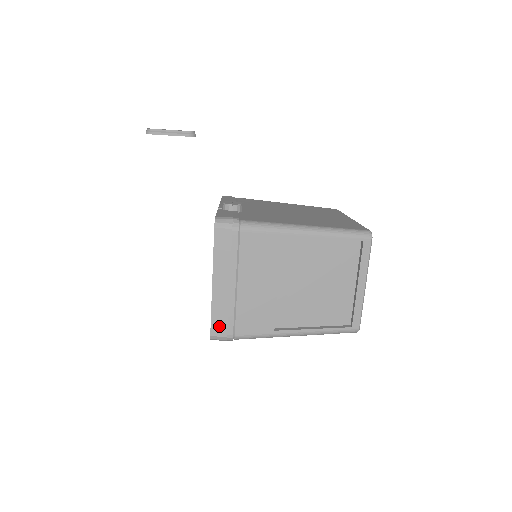
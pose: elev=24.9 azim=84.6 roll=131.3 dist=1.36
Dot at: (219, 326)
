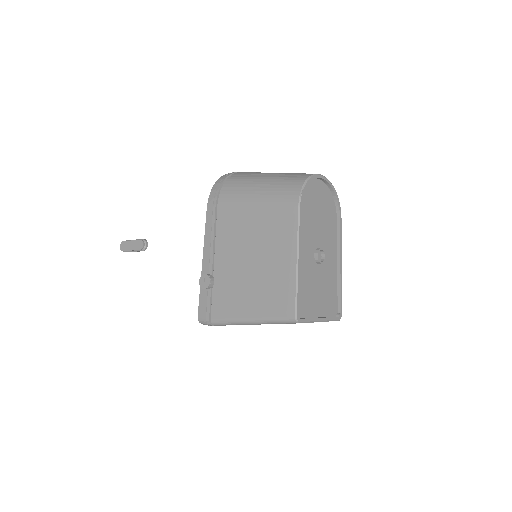
Dot at: occluded
